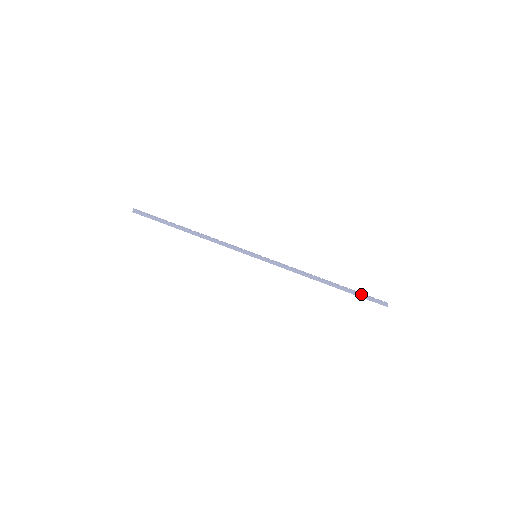
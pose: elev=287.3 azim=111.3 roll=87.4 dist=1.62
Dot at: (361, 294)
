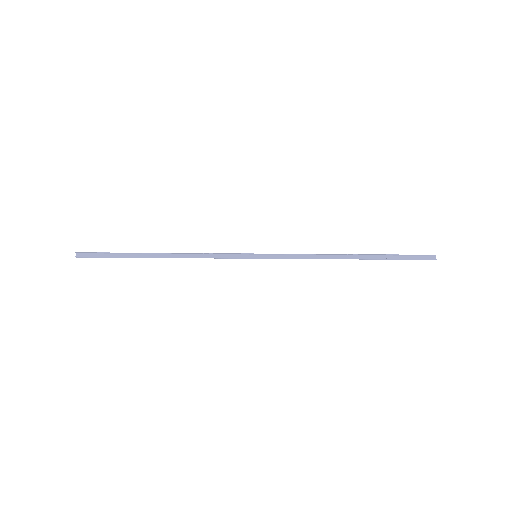
Dot at: (400, 256)
